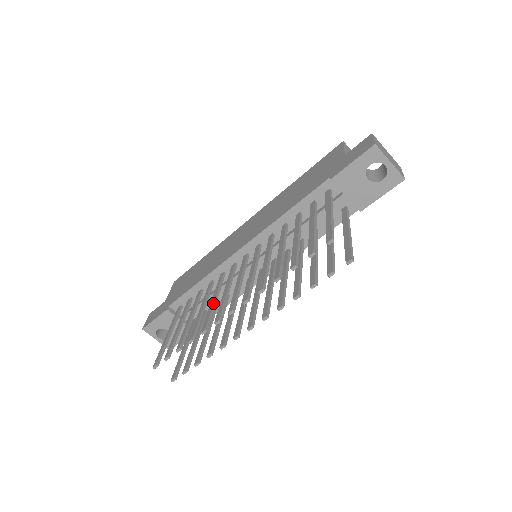
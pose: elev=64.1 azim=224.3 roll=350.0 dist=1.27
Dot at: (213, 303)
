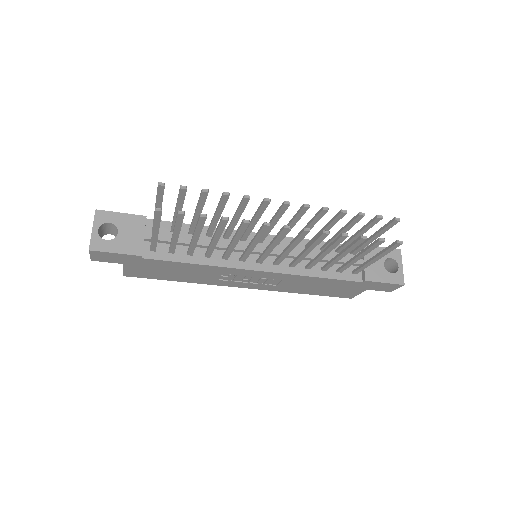
Dot at: (240, 214)
